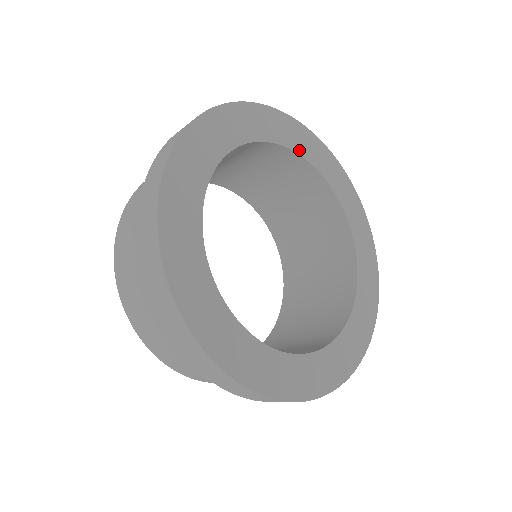
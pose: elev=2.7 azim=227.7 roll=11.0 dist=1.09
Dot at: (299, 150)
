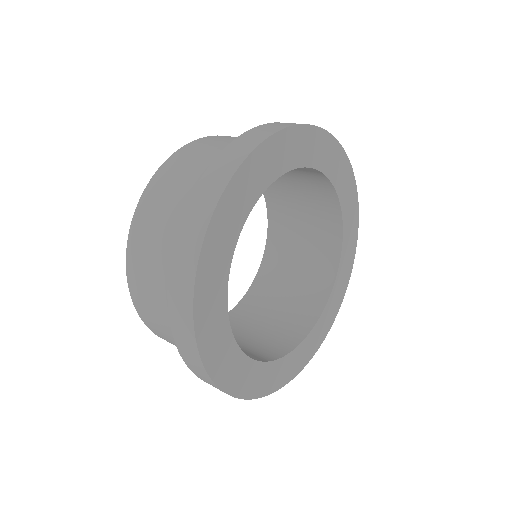
Dot at: (345, 217)
